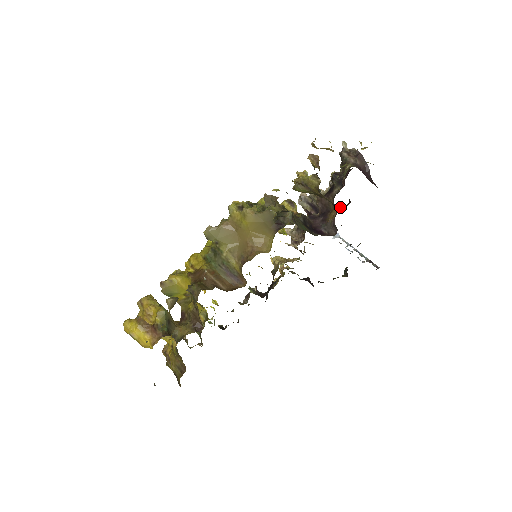
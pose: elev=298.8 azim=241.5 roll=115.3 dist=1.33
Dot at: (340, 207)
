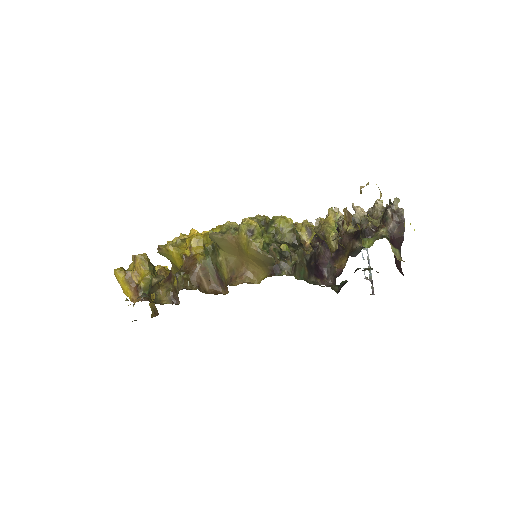
Dot at: occluded
